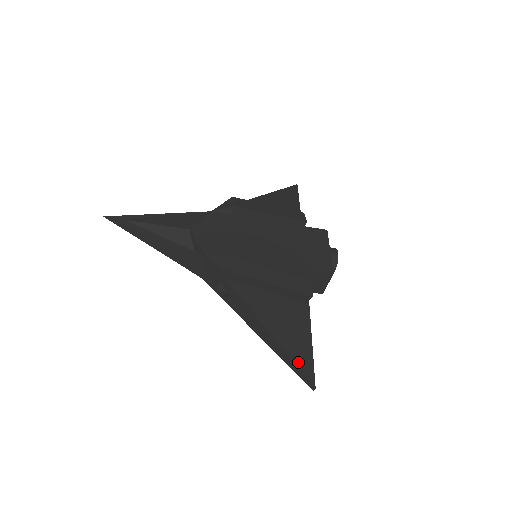
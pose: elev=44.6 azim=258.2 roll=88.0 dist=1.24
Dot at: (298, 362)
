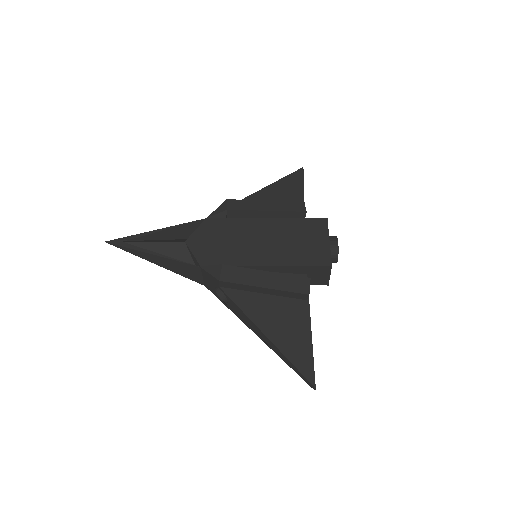
Dot at: (297, 364)
